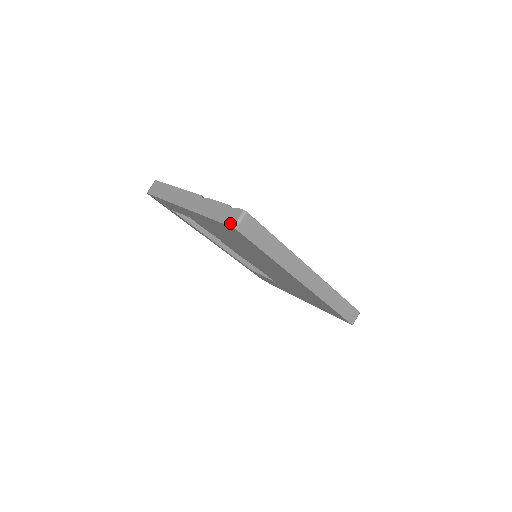
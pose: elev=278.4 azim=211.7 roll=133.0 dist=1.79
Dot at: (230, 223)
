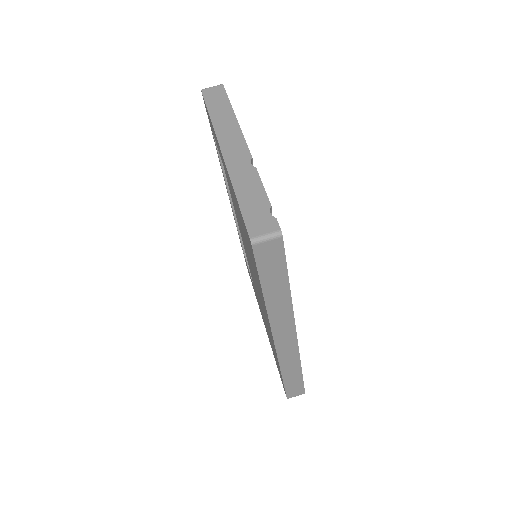
Dot at: (252, 230)
